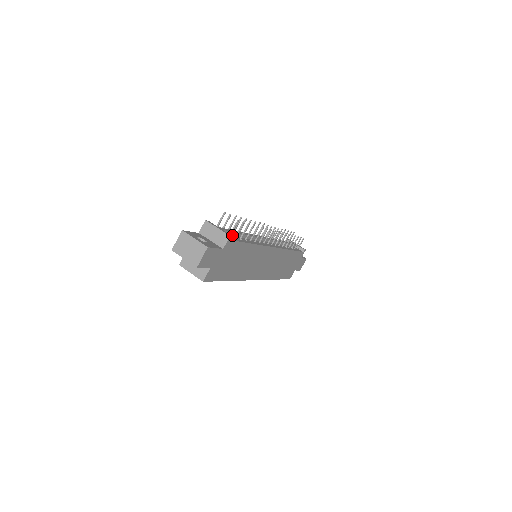
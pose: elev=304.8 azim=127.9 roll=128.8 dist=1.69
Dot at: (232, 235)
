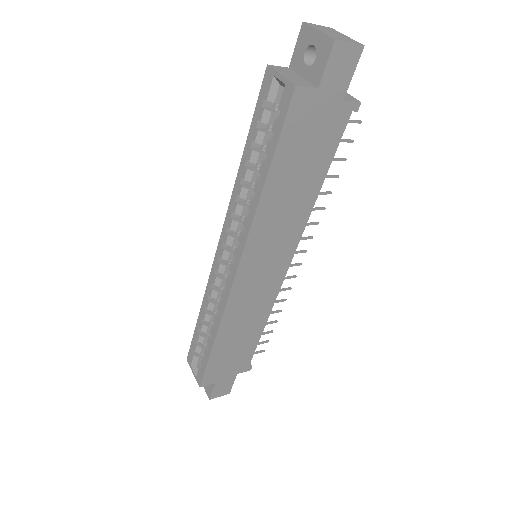
Dot at: occluded
